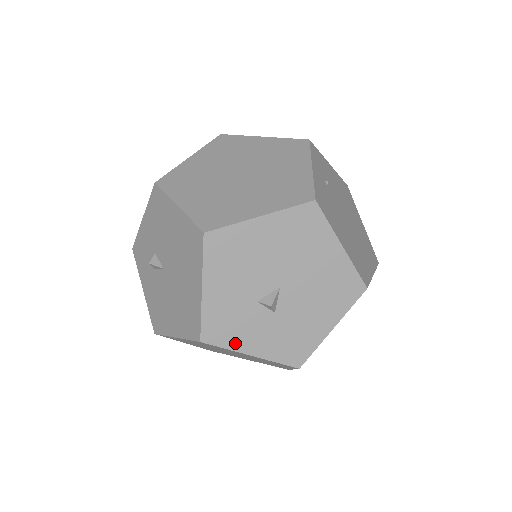
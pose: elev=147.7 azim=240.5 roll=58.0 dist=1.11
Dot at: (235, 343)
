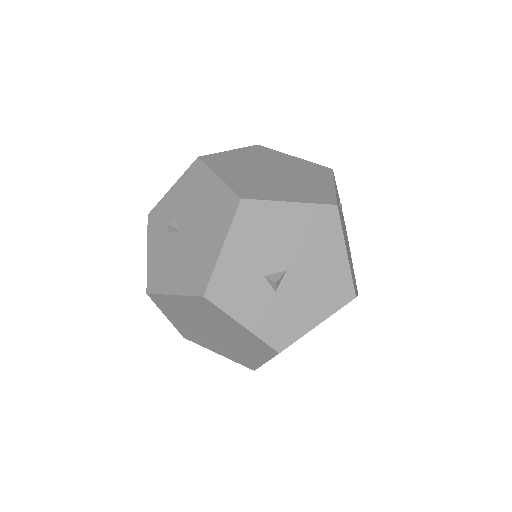
Dot at: (233, 308)
